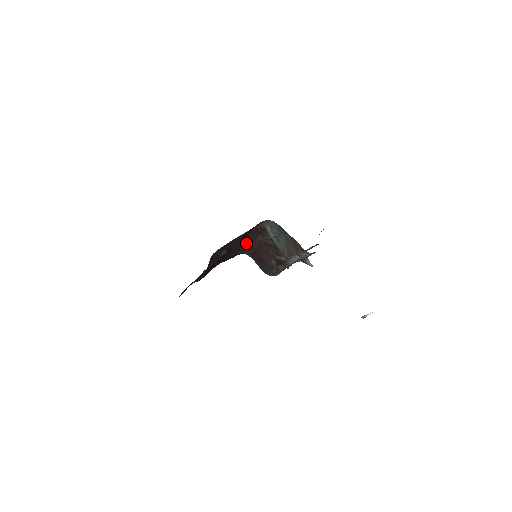
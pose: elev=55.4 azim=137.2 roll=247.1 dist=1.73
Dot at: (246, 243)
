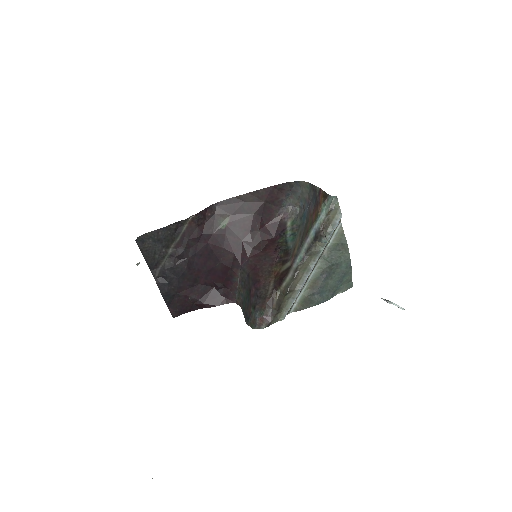
Dot at: (254, 237)
